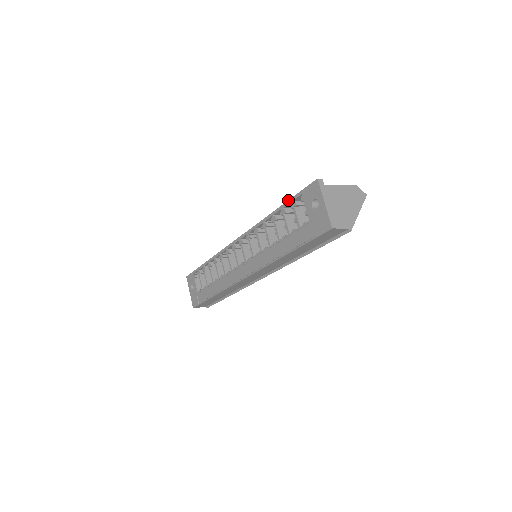
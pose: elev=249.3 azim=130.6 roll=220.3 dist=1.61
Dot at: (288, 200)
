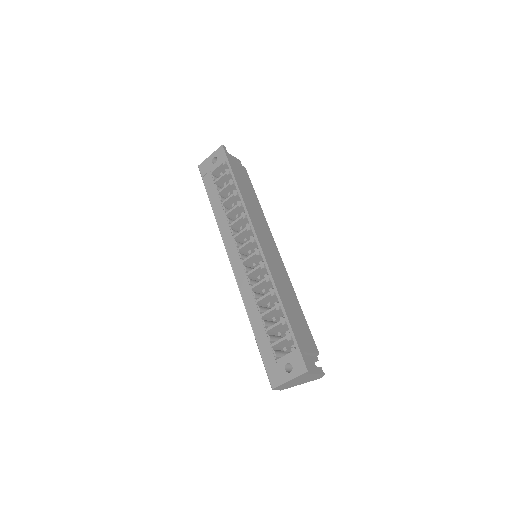
Dot at: (292, 329)
